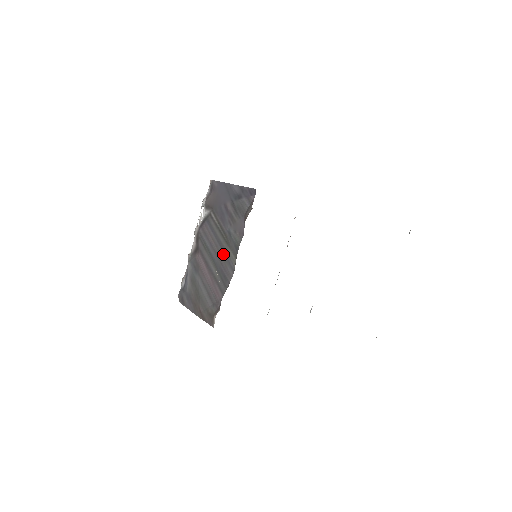
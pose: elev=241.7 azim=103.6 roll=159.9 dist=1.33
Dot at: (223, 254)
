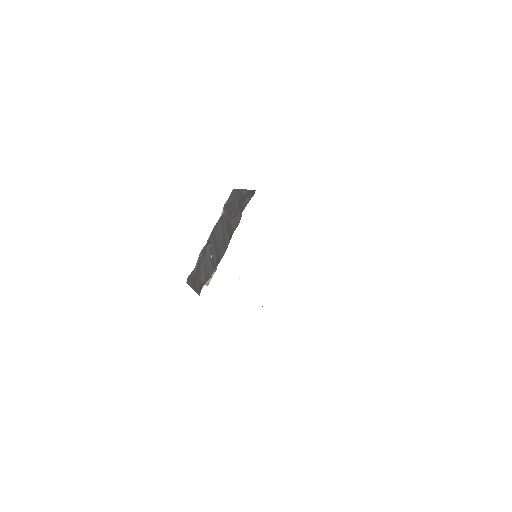
Dot at: (223, 241)
